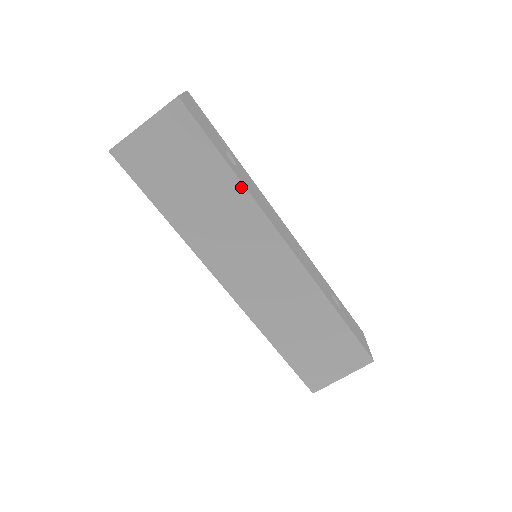
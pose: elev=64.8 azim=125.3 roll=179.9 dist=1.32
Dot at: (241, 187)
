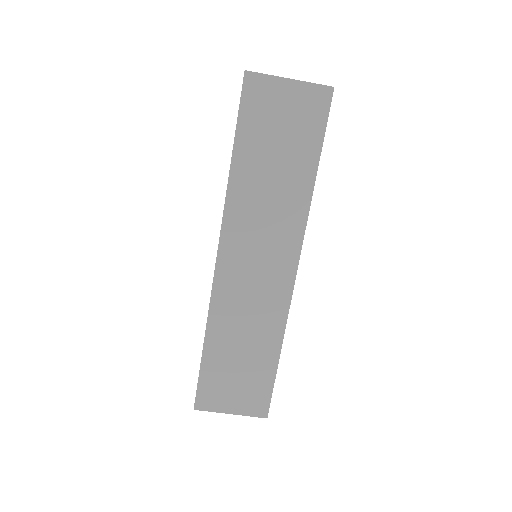
Dot at: (310, 193)
